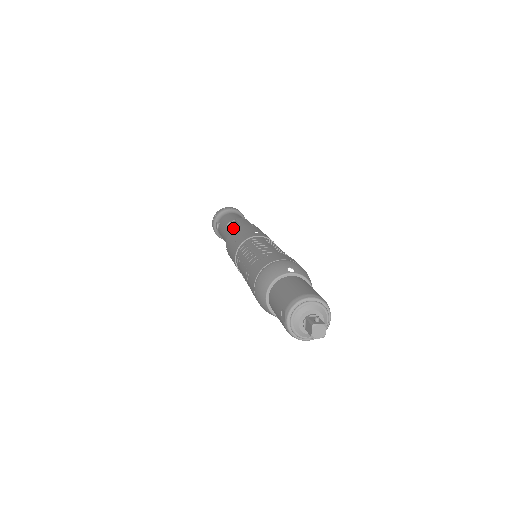
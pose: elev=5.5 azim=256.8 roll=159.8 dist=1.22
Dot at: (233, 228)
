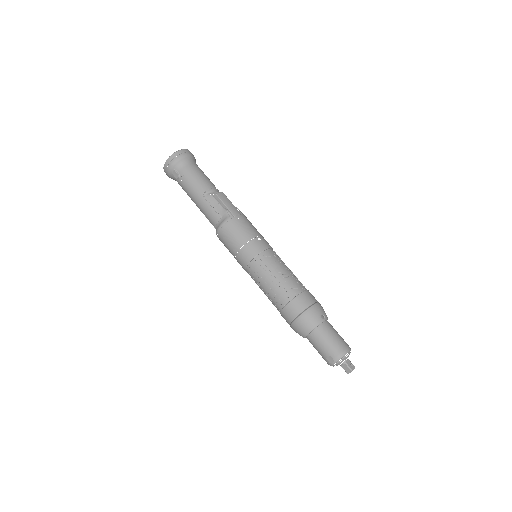
Dot at: (221, 212)
